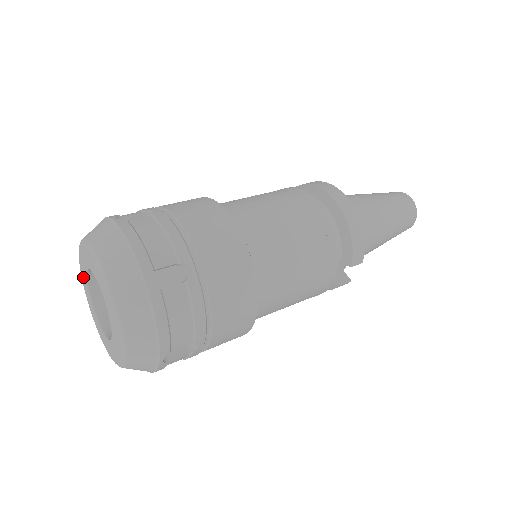
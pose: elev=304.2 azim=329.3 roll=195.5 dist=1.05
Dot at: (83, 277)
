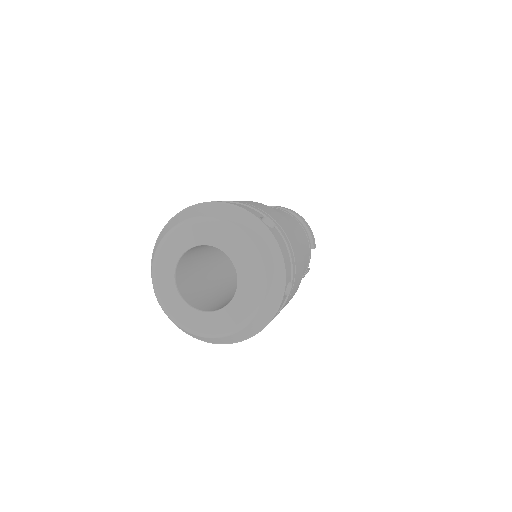
Dot at: (162, 279)
